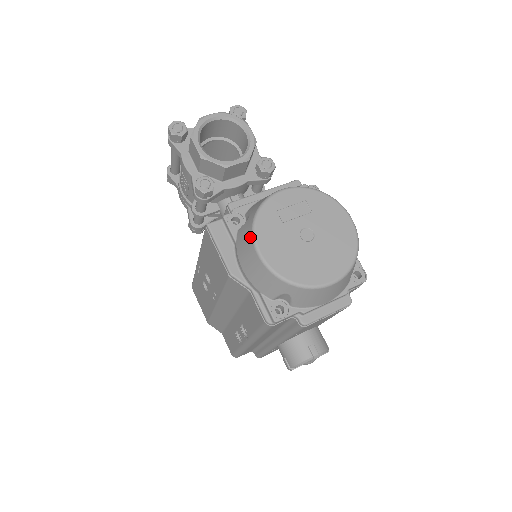
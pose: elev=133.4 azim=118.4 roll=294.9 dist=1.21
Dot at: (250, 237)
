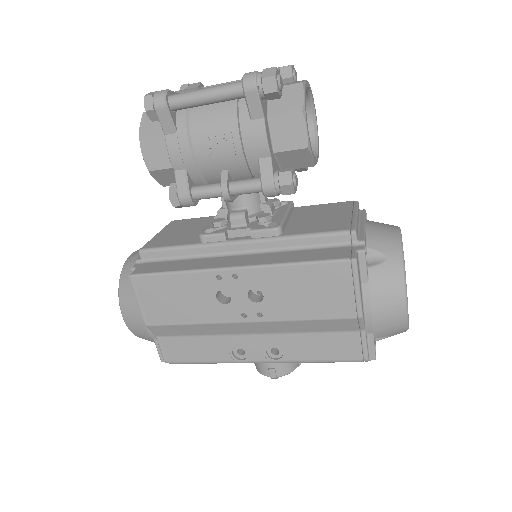
Dot at: (401, 286)
